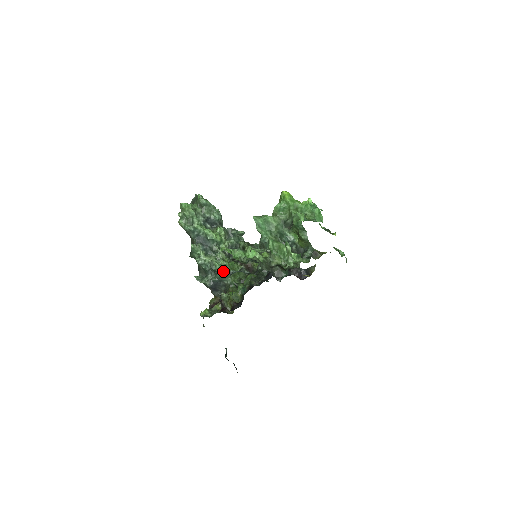
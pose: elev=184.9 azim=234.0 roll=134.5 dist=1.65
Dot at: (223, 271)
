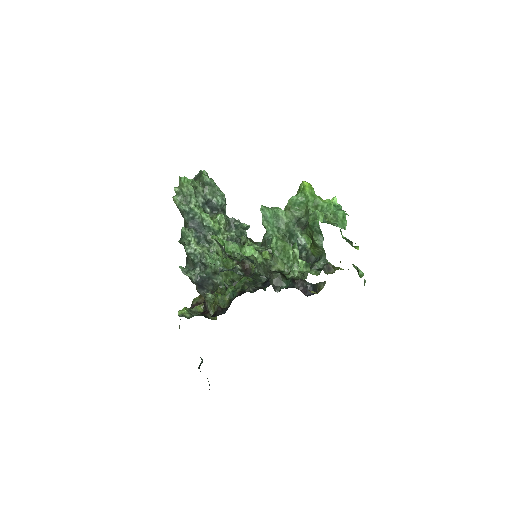
Dot at: (214, 267)
